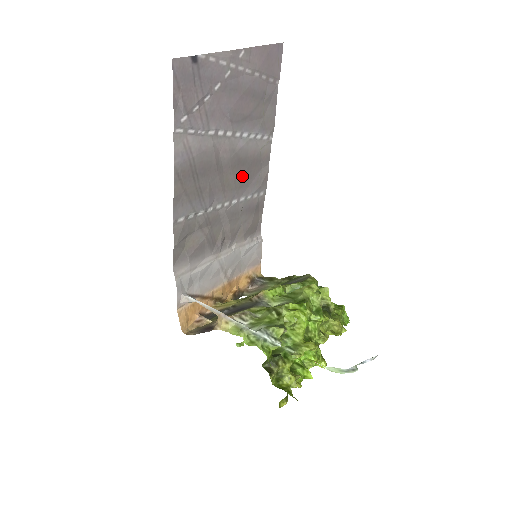
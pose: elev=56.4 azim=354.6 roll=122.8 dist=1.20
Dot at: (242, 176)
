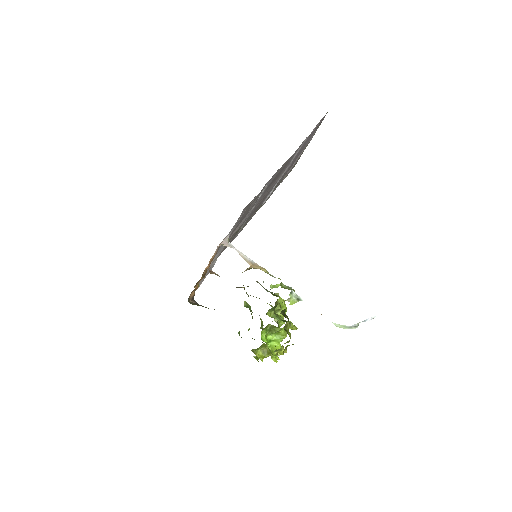
Dot at: (257, 207)
